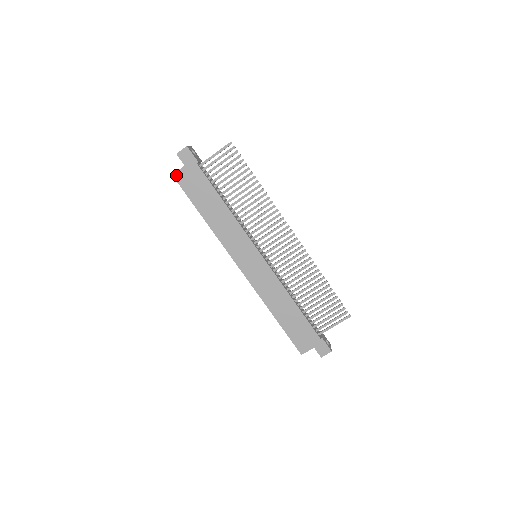
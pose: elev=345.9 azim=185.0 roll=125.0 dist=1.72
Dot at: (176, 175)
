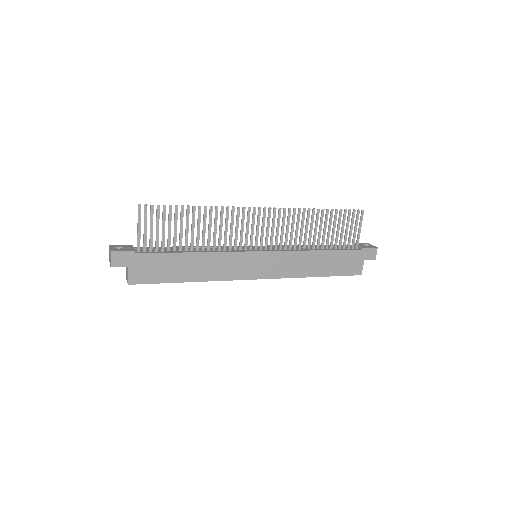
Dot at: (131, 281)
